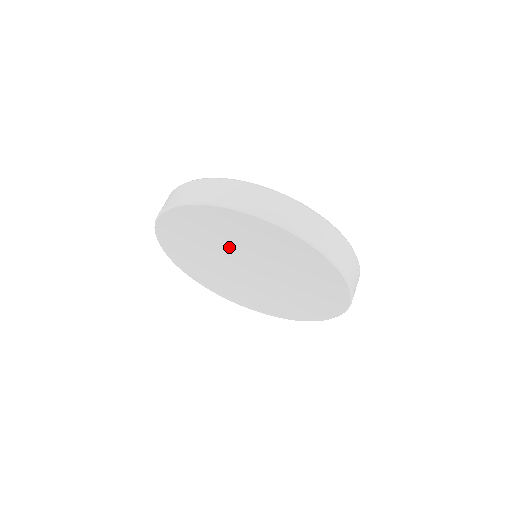
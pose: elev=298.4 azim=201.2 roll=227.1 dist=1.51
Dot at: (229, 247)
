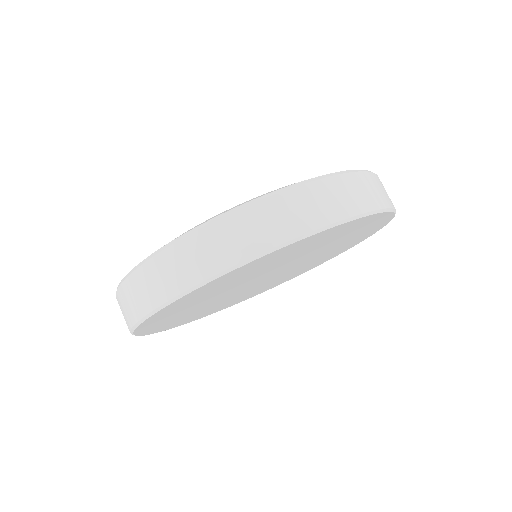
Dot at: (247, 280)
